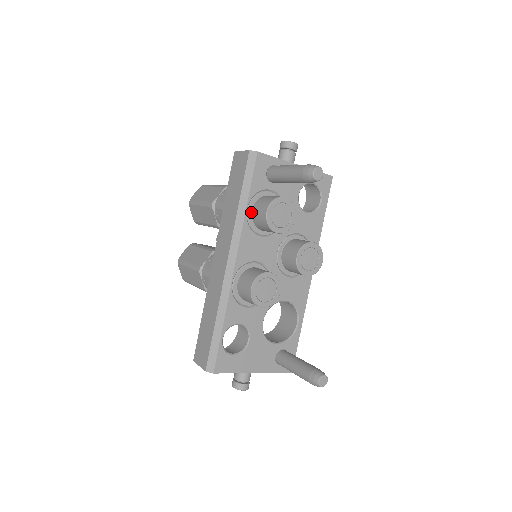
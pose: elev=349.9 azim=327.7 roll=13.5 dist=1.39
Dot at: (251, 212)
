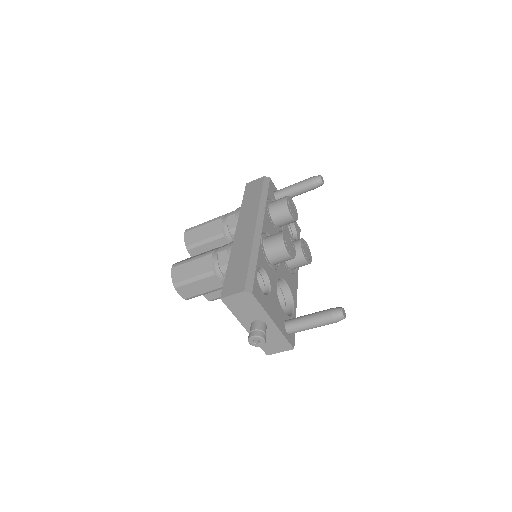
Dot at: (268, 206)
